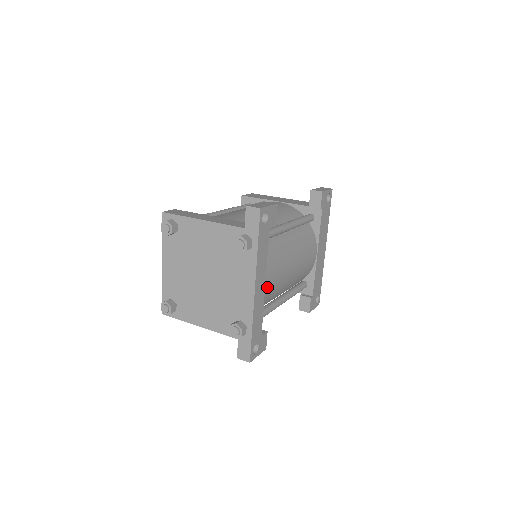
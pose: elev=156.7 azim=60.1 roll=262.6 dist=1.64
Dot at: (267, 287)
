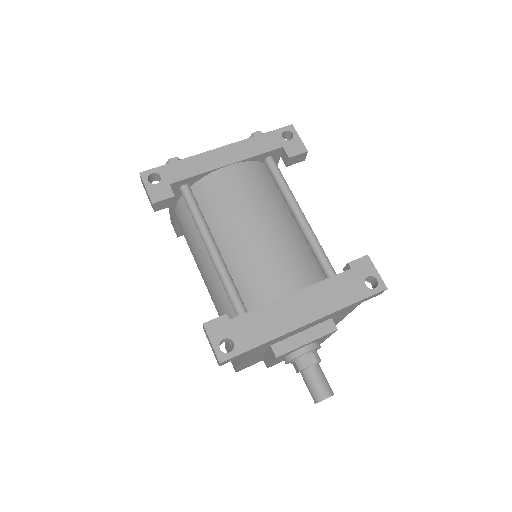
Dot at: (225, 175)
